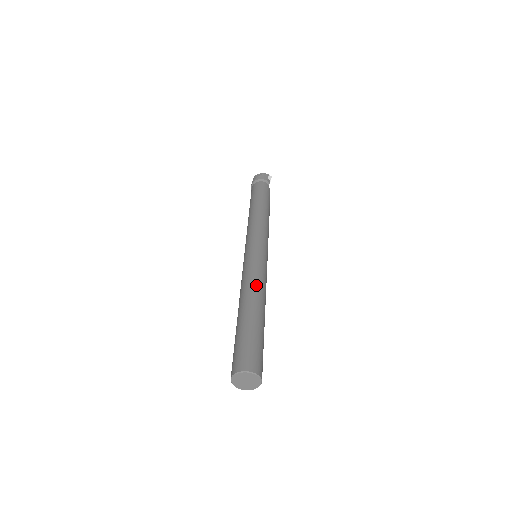
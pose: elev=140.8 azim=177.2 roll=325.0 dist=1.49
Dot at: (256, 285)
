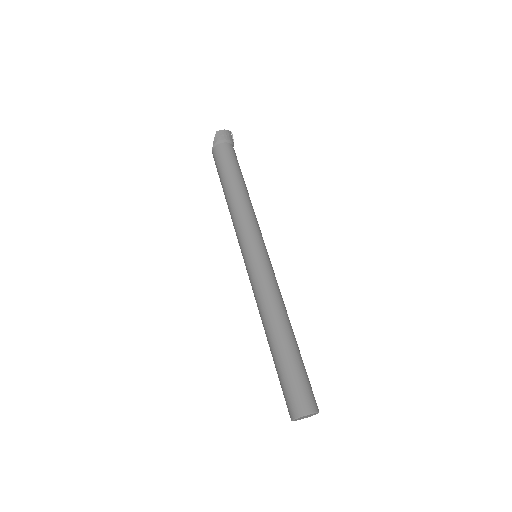
Dot at: (282, 304)
